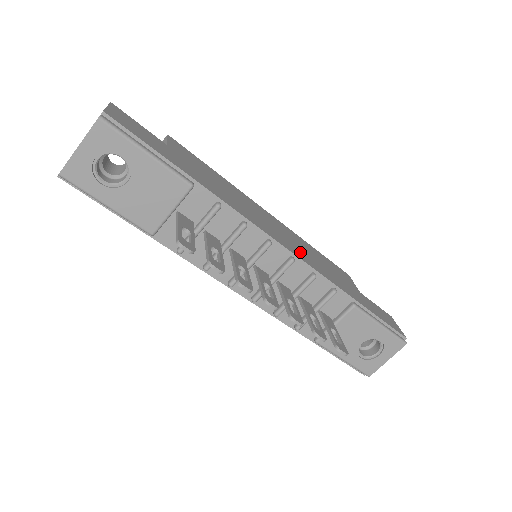
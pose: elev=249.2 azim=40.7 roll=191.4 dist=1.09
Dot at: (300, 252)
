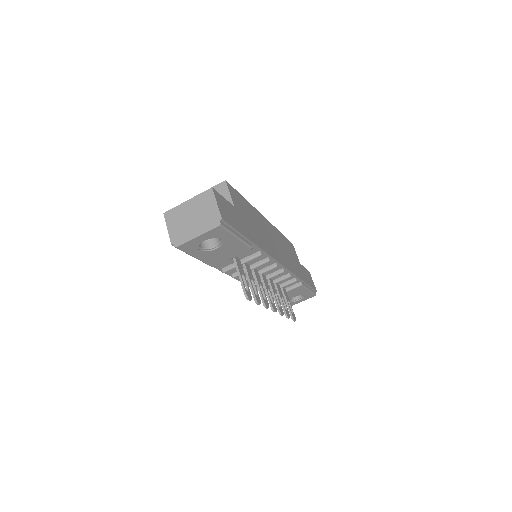
Dot at: (284, 257)
